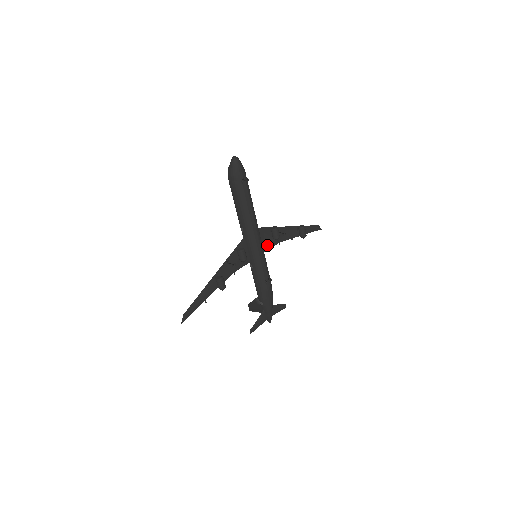
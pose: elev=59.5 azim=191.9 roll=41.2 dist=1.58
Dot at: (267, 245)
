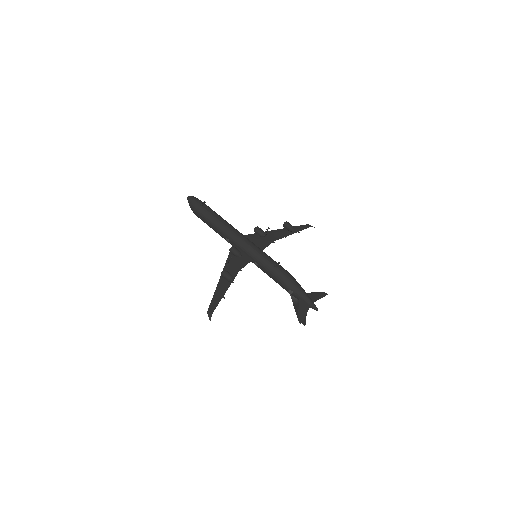
Dot at: (261, 246)
